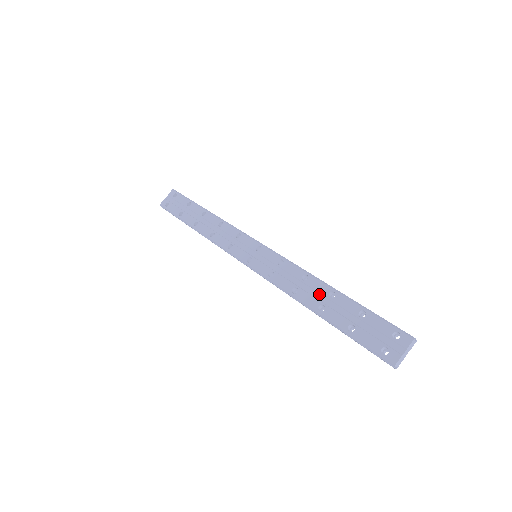
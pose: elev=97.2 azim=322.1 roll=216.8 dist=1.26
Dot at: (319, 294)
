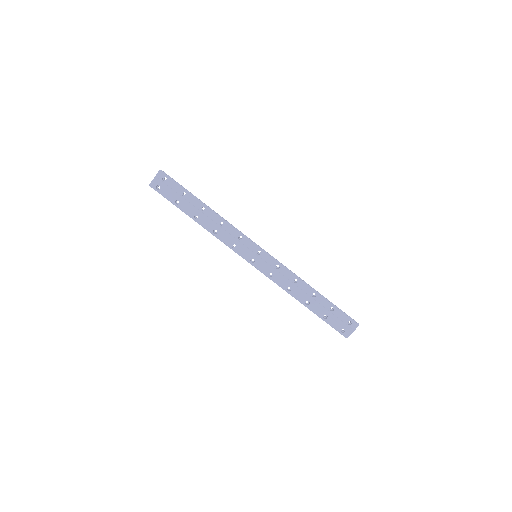
Dot at: (306, 294)
